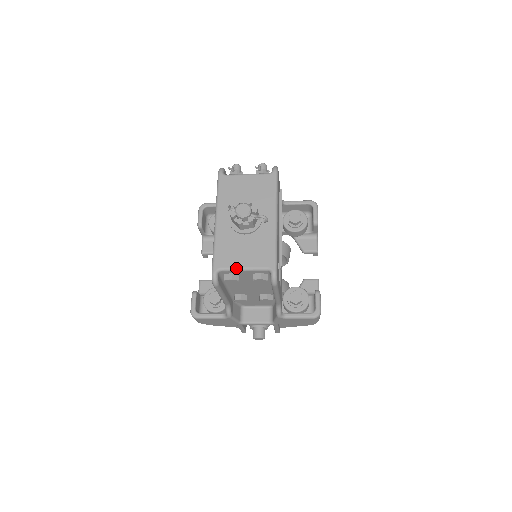
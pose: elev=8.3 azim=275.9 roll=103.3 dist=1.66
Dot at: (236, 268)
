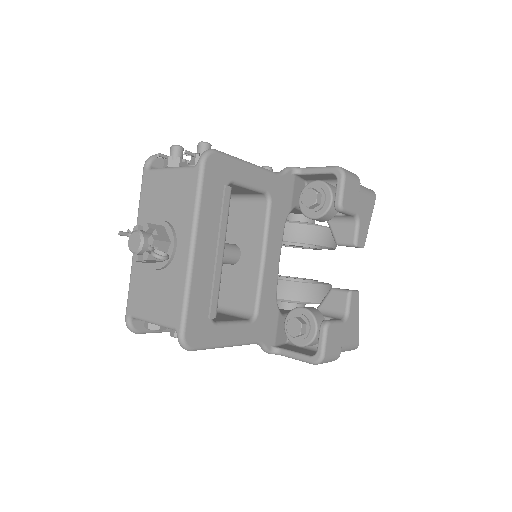
Dot at: (144, 319)
